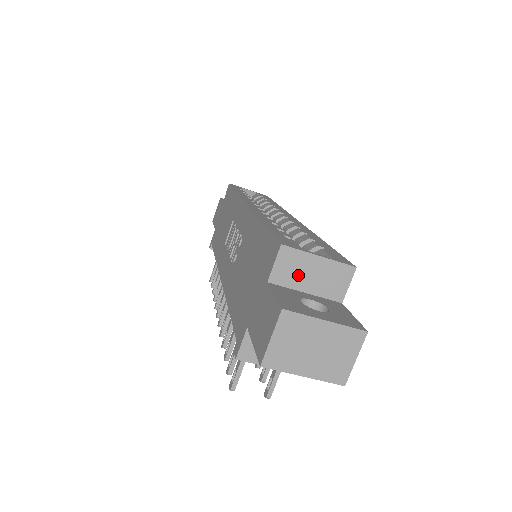
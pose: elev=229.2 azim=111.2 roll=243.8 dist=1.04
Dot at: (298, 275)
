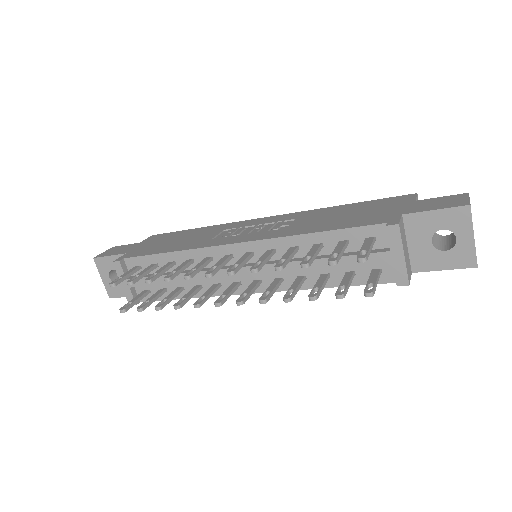
Dot at: occluded
